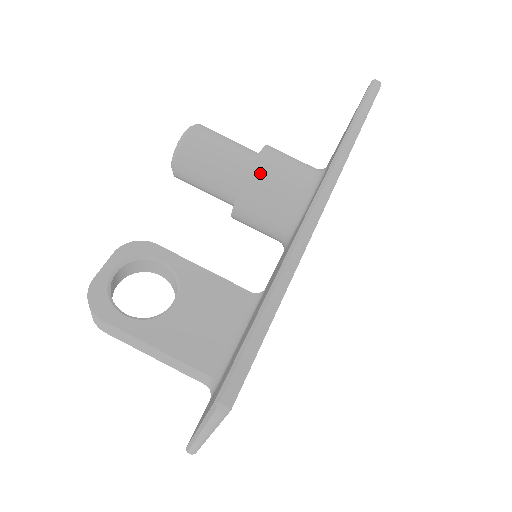
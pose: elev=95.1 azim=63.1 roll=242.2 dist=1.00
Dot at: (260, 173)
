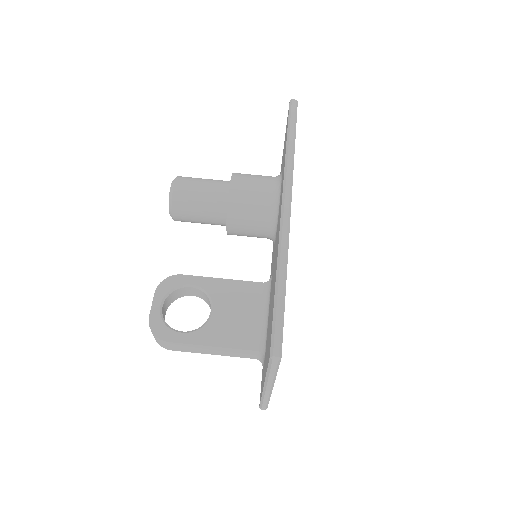
Dot at: (236, 197)
